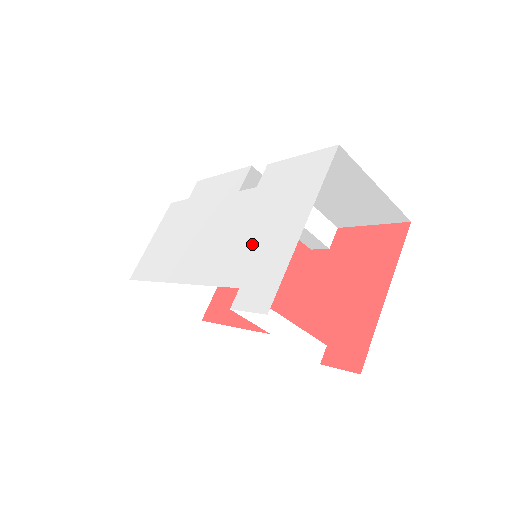
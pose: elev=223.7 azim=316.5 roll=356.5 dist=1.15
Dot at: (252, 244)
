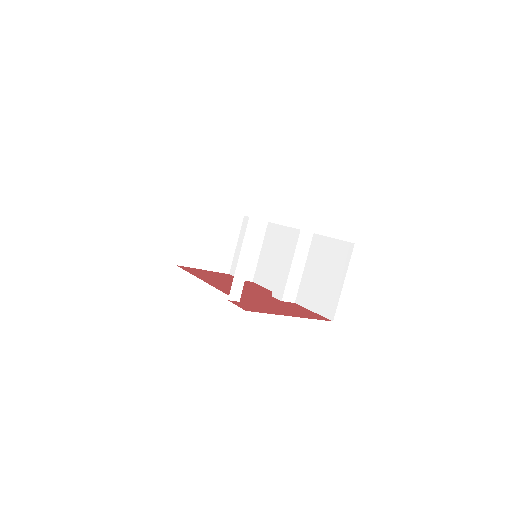
Dot at: occluded
